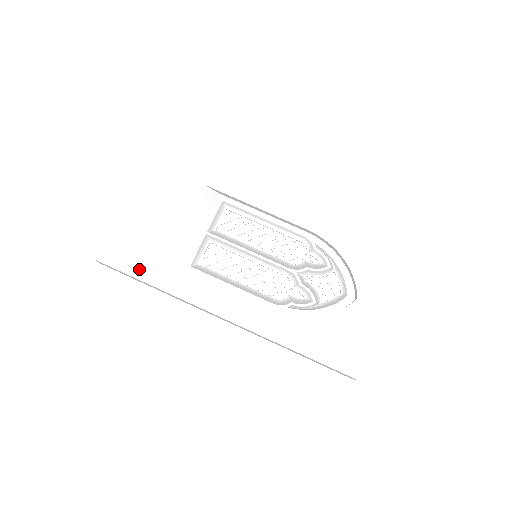
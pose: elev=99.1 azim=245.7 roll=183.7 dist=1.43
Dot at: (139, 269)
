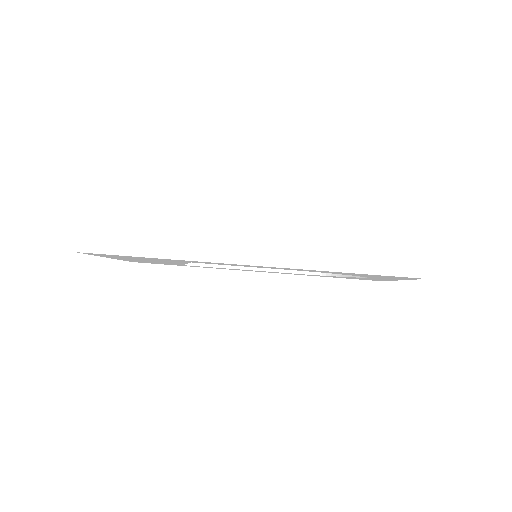
Dot at: occluded
